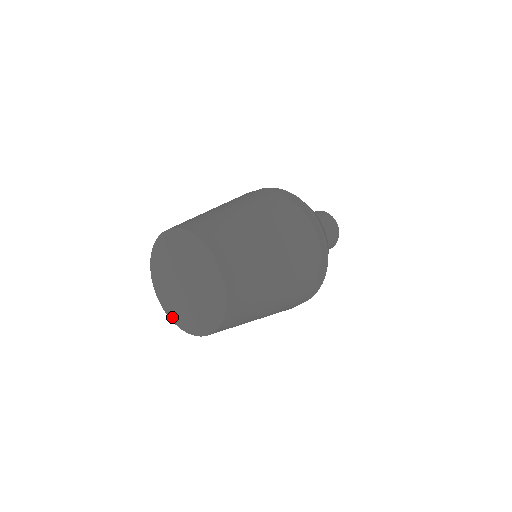
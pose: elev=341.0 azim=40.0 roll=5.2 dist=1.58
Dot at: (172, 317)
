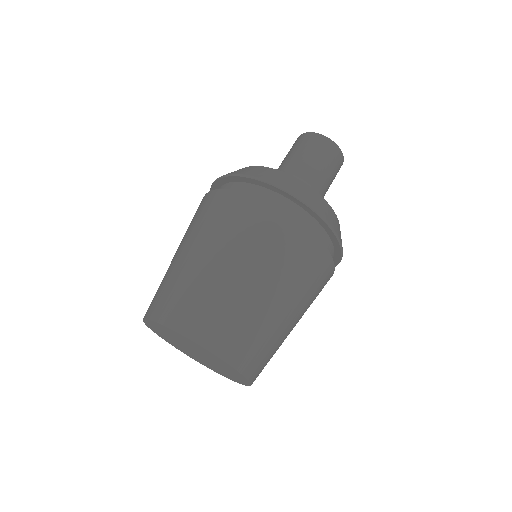
Dot at: (190, 357)
